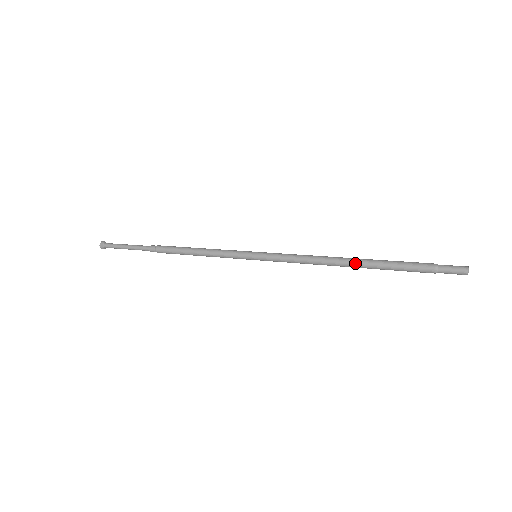
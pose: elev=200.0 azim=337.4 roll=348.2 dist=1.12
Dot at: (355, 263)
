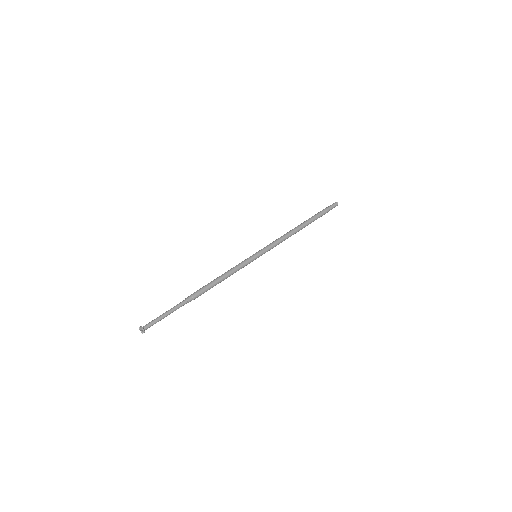
Dot at: (303, 227)
